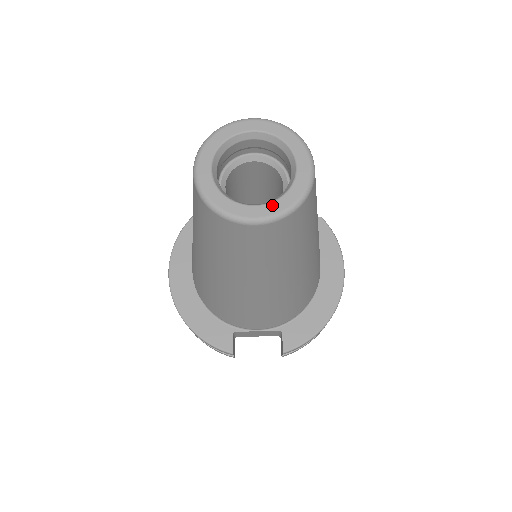
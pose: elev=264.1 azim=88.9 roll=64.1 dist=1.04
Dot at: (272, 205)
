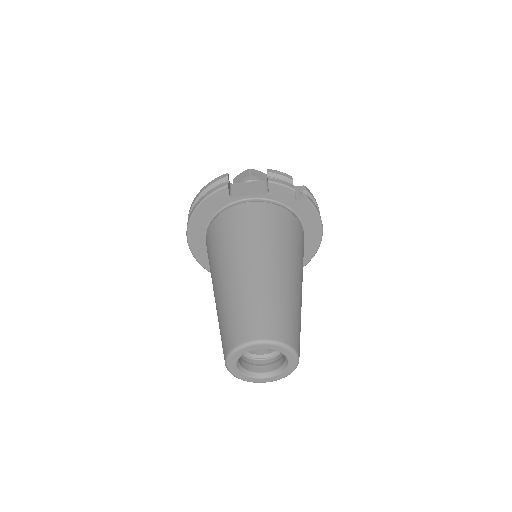
Dot at: (274, 378)
